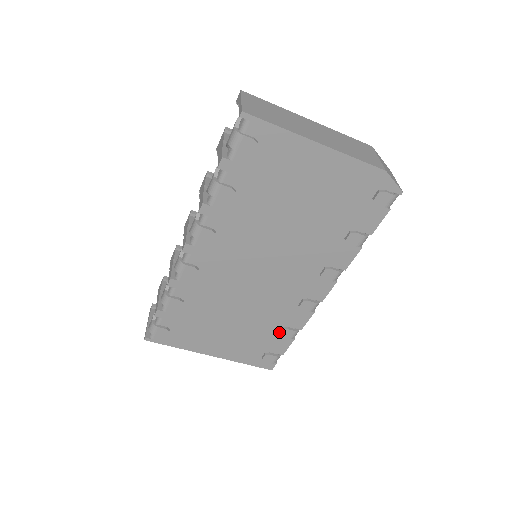
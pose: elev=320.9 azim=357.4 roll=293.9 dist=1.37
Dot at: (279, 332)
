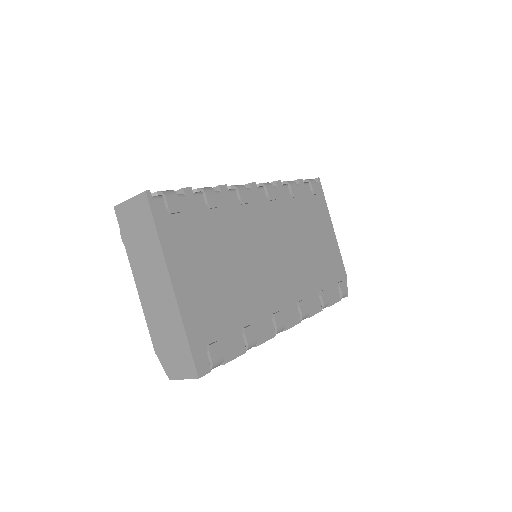
Dot at: (243, 327)
